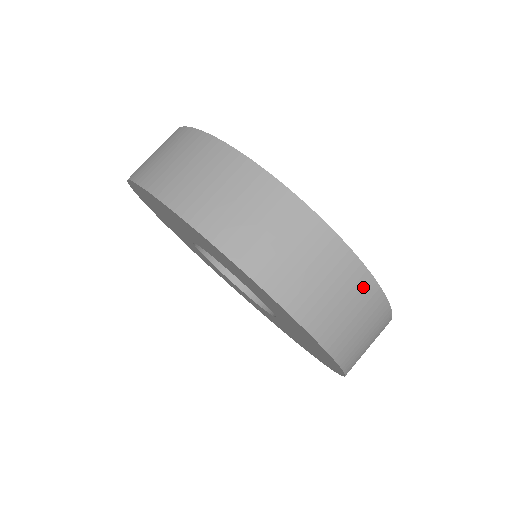
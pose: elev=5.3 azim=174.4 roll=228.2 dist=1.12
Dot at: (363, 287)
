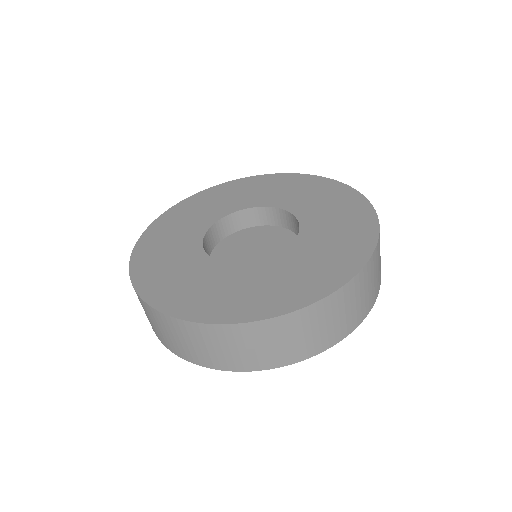
Dot at: (250, 331)
